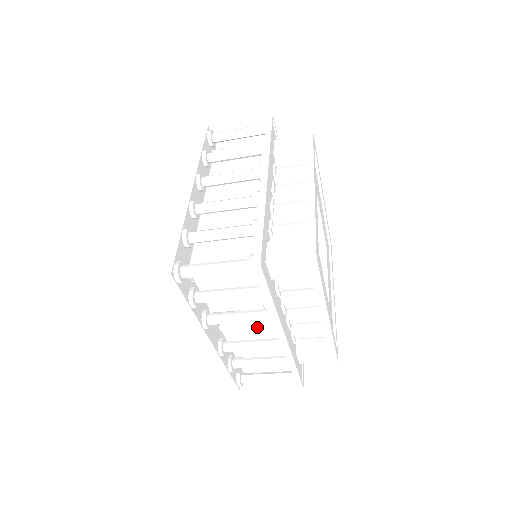
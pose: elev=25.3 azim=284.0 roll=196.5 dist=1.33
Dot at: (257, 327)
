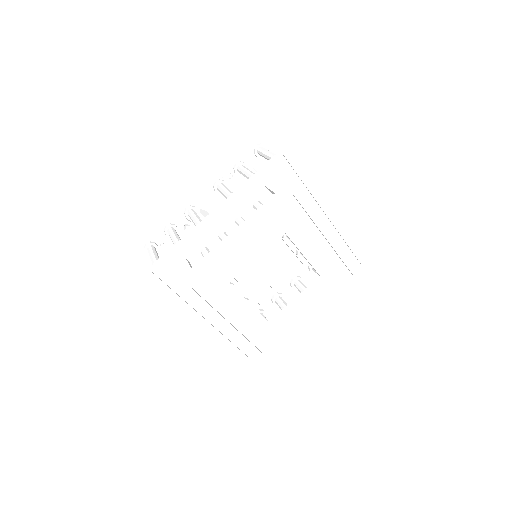
Dot at: occluded
